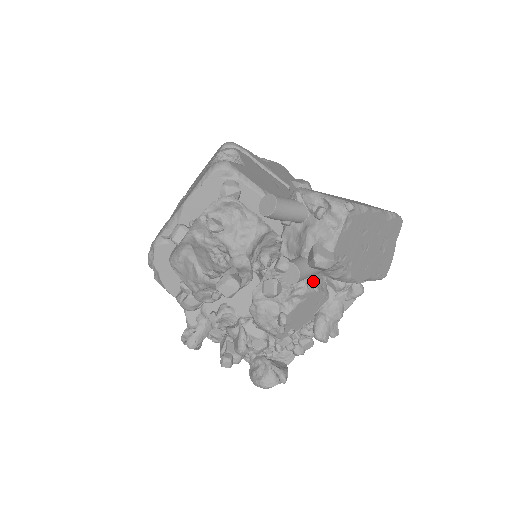
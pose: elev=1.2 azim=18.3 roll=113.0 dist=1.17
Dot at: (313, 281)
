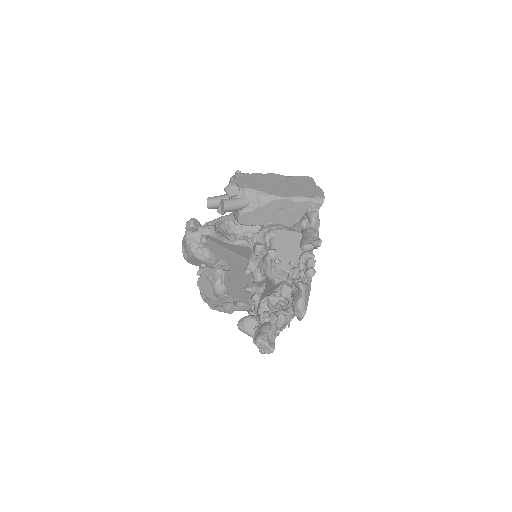
Dot at: (278, 228)
